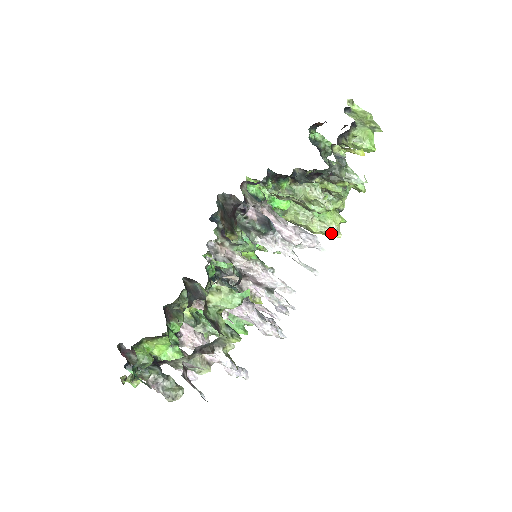
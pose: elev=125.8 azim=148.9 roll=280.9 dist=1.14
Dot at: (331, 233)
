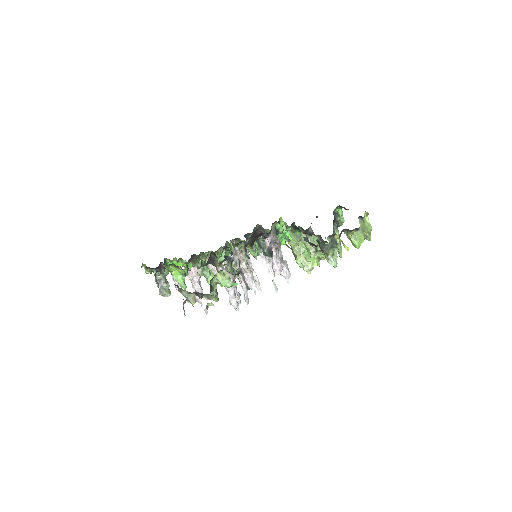
Dot at: (306, 268)
